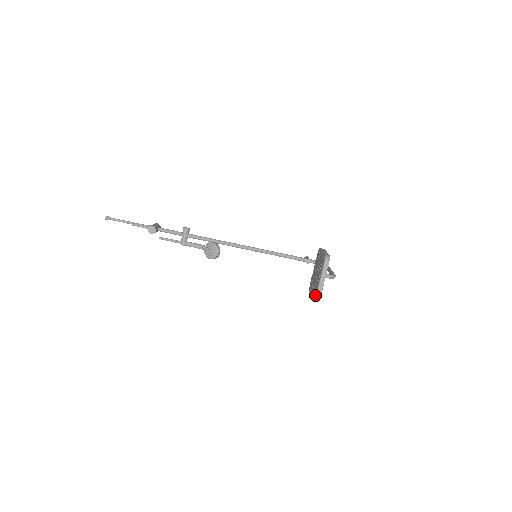
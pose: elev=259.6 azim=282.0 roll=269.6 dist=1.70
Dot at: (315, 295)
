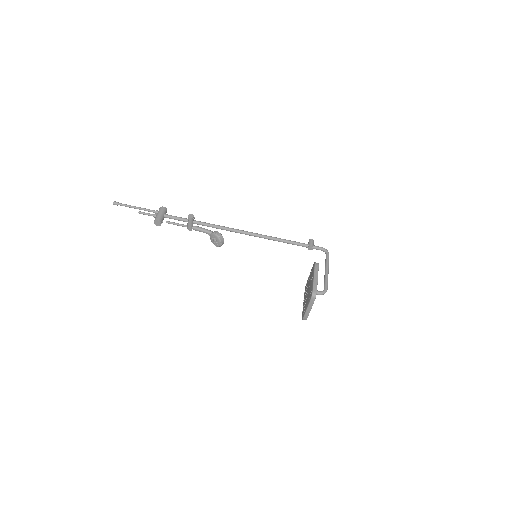
Dot at: (303, 316)
